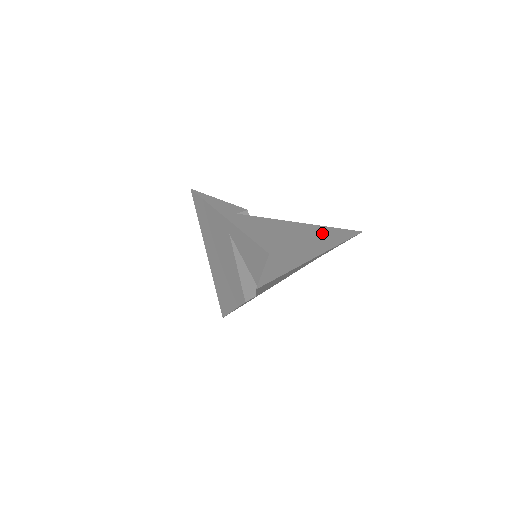
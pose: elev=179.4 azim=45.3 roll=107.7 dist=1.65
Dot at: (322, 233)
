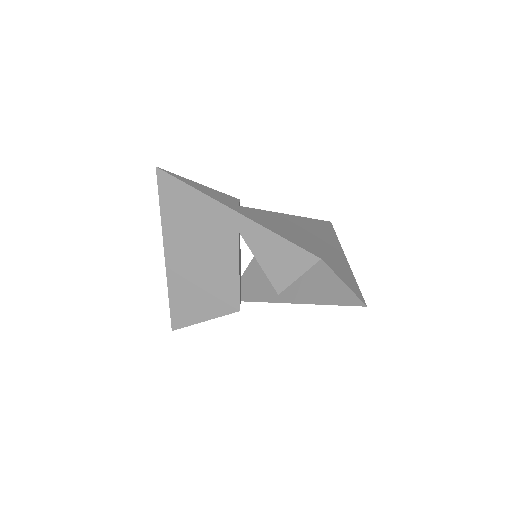
Dot at: (316, 226)
